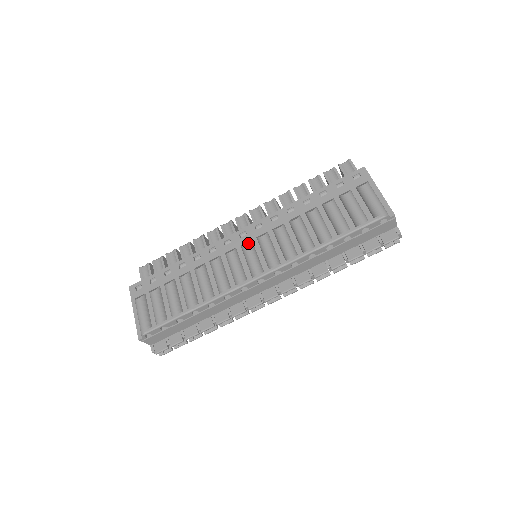
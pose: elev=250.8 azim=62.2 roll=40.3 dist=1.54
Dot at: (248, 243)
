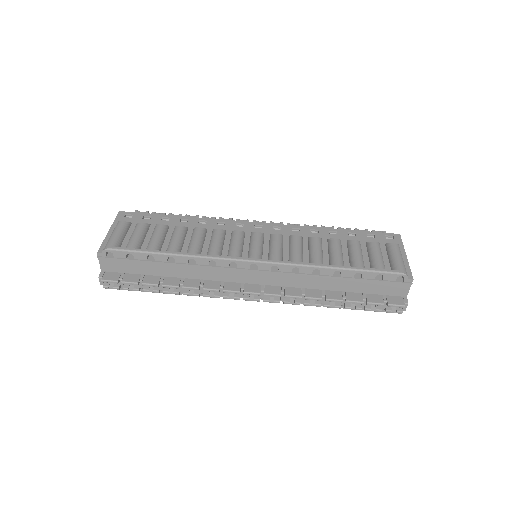
Dot at: (260, 232)
